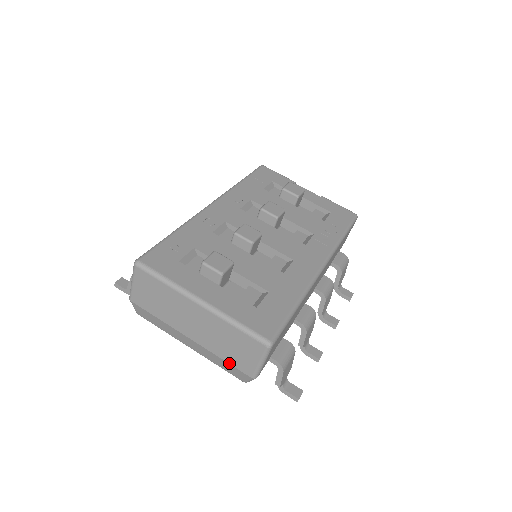
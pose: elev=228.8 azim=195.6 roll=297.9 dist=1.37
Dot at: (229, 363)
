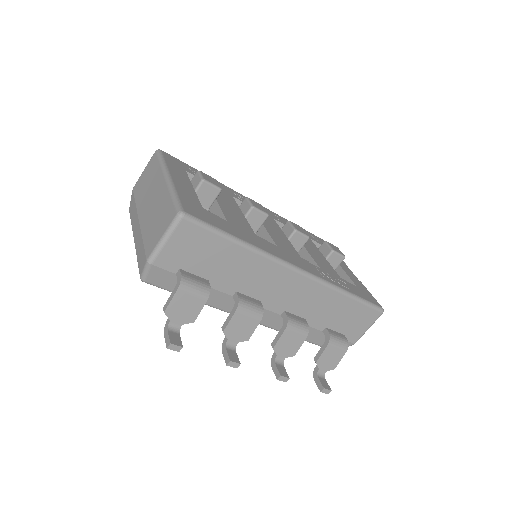
Dot at: (144, 243)
